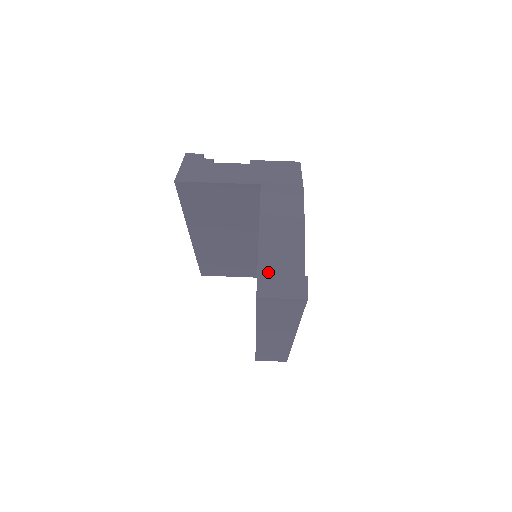
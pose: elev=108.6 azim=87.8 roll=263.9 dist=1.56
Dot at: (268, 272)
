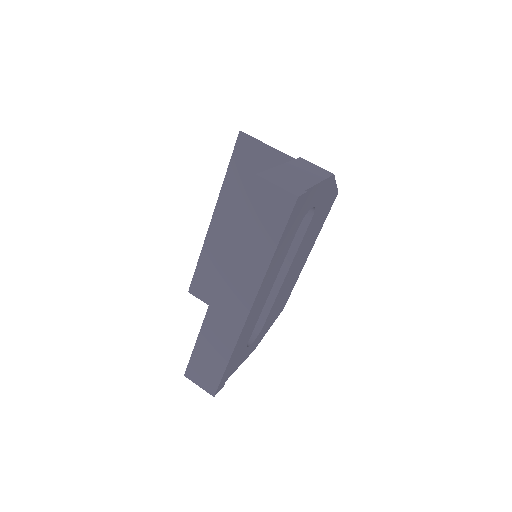
Dot at: (276, 174)
